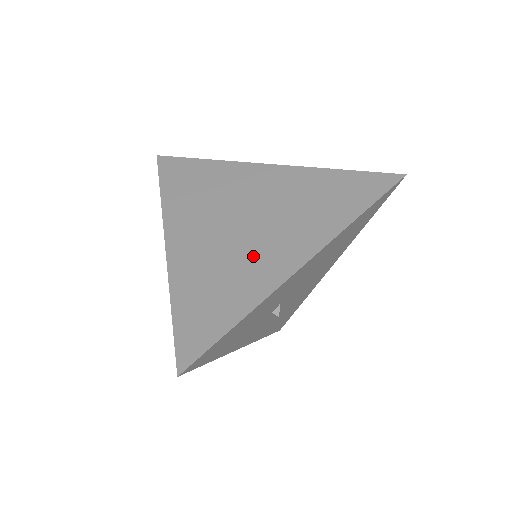
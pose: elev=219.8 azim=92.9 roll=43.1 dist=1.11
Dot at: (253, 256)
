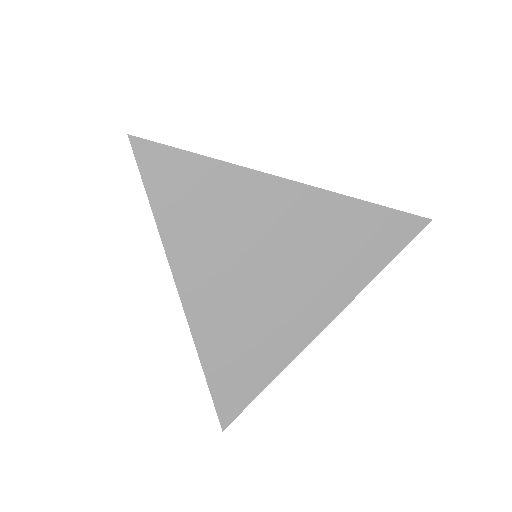
Dot at: (279, 316)
